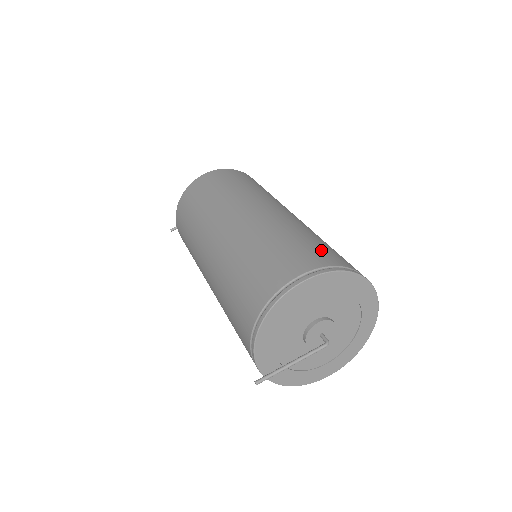
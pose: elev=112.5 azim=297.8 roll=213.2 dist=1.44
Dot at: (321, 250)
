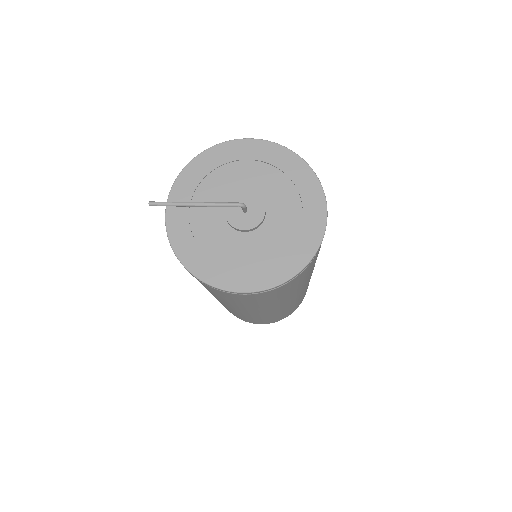
Dot at: occluded
